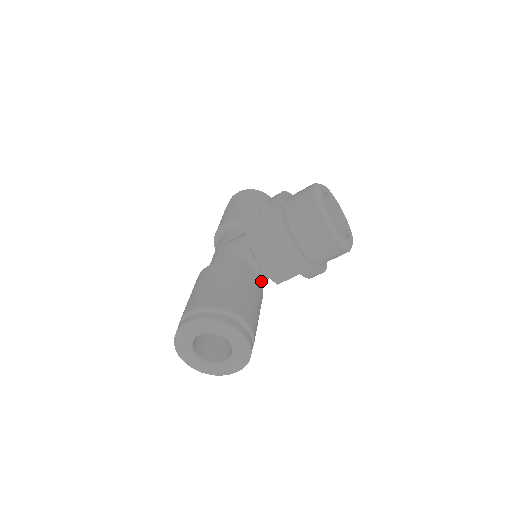
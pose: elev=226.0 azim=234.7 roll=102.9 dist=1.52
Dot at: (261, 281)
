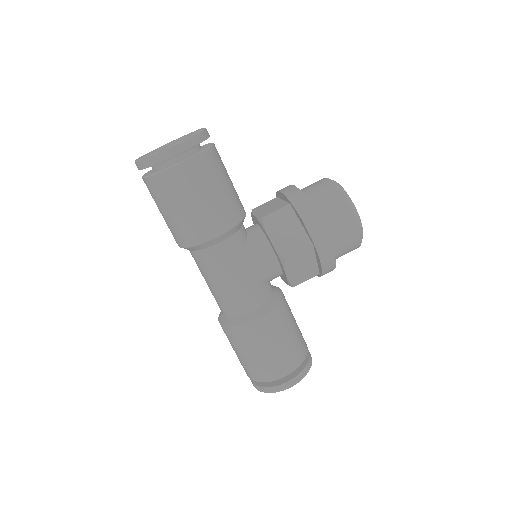
Dot at: (249, 248)
